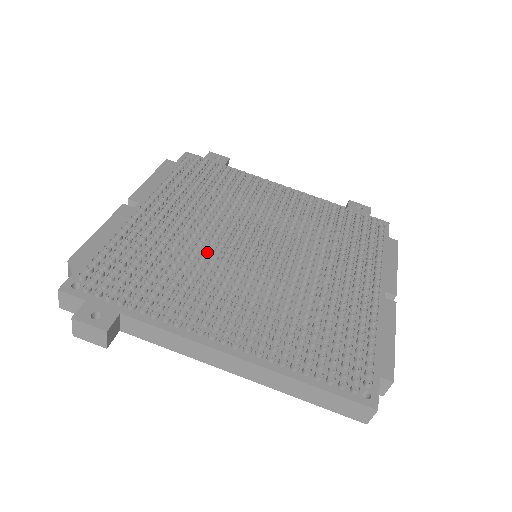
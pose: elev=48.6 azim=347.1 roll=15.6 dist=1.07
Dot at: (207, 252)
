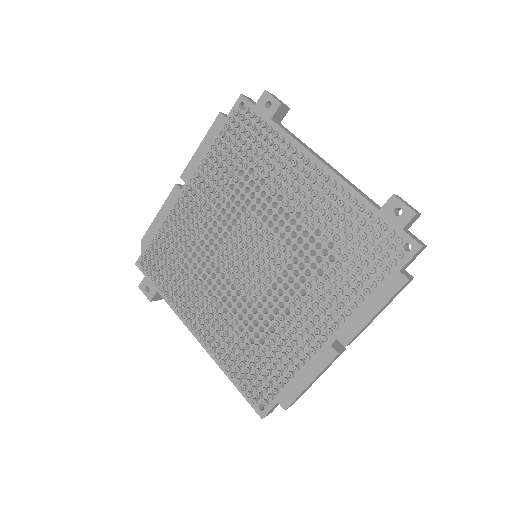
Dot at: (214, 251)
